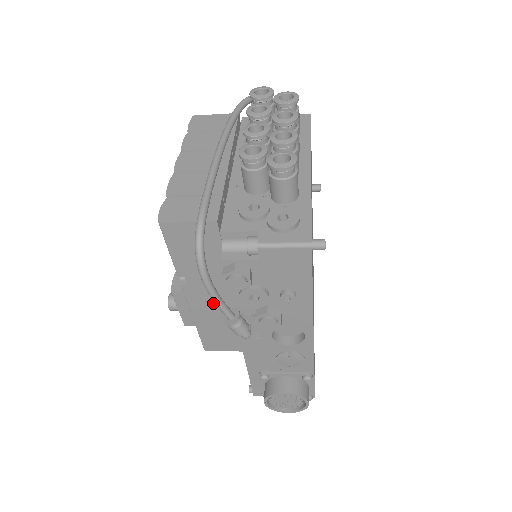
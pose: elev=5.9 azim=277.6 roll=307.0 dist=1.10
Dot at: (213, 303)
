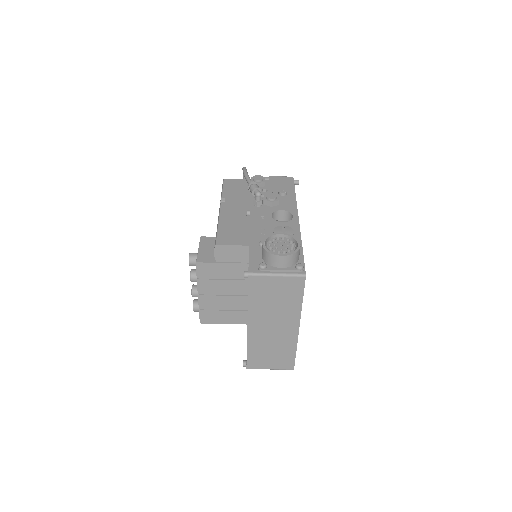
Dot at: (236, 212)
